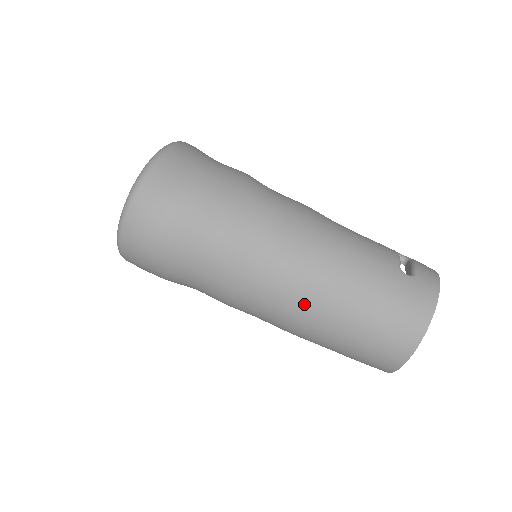
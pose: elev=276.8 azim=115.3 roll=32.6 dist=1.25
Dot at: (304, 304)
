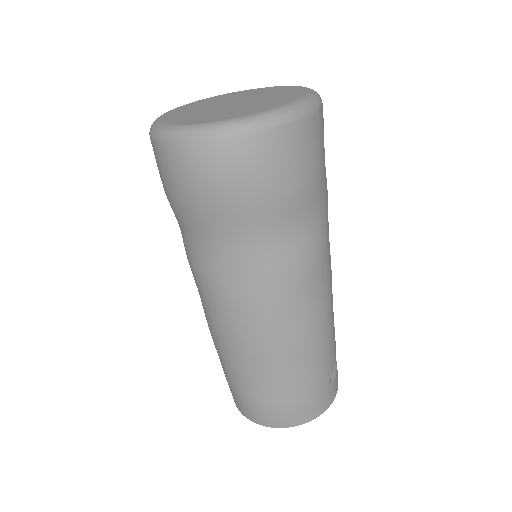
Dot at: (256, 346)
